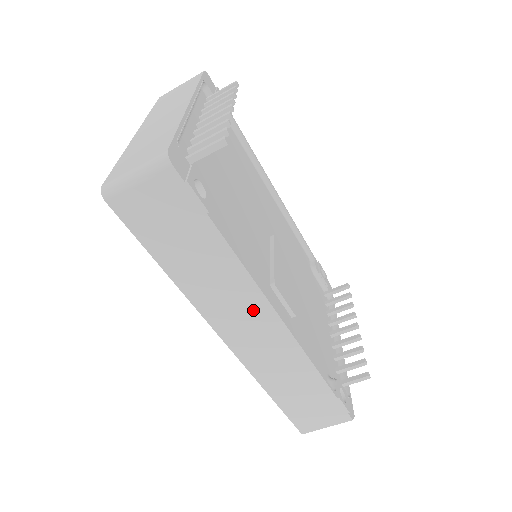
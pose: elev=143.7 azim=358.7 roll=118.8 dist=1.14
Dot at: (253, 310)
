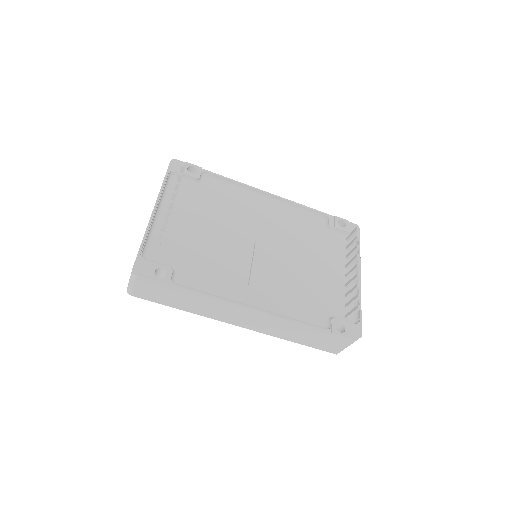
Dot at: (234, 310)
